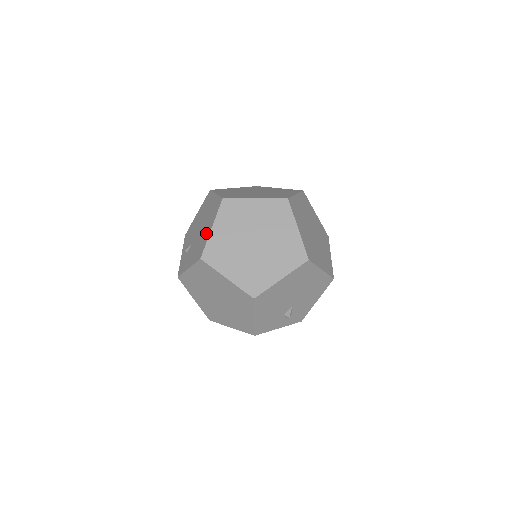
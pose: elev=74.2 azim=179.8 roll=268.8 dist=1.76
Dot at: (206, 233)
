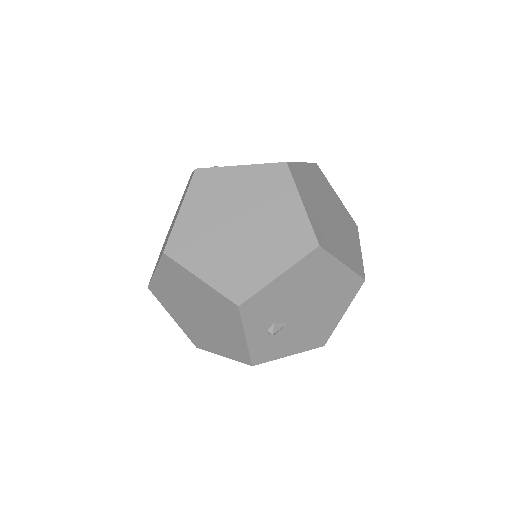
Dot at: occluded
